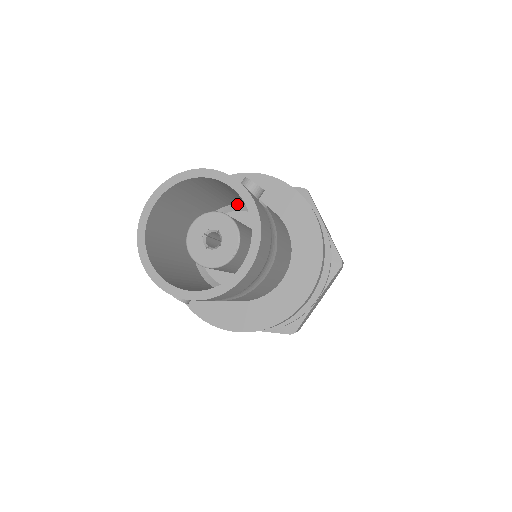
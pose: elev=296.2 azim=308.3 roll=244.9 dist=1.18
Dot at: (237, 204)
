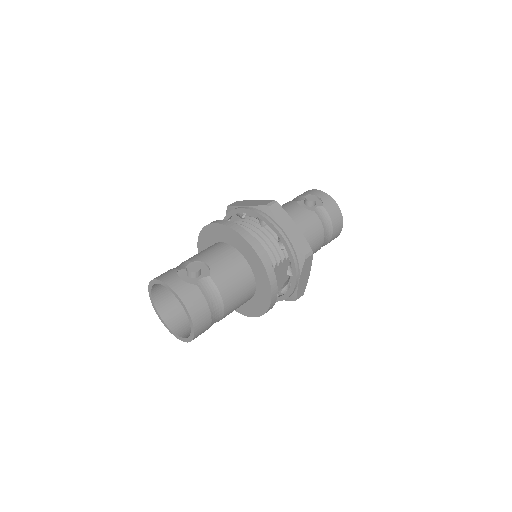
Dot at: occluded
